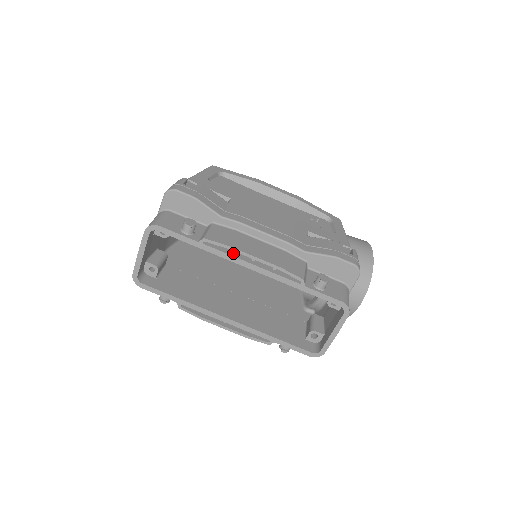
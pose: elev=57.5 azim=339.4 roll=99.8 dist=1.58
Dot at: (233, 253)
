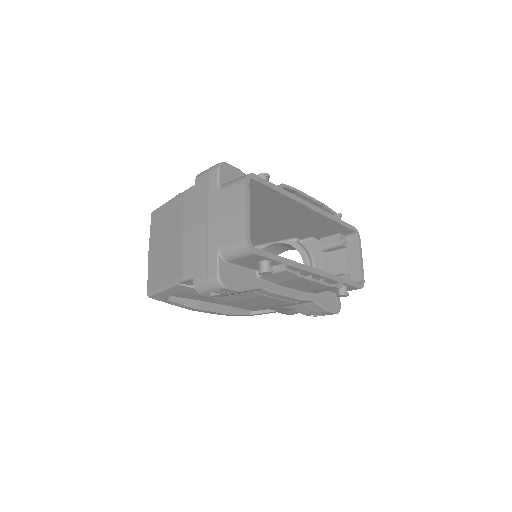
Dot at: occluded
